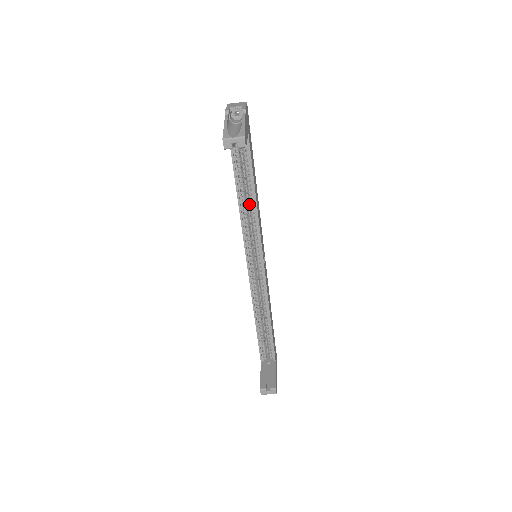
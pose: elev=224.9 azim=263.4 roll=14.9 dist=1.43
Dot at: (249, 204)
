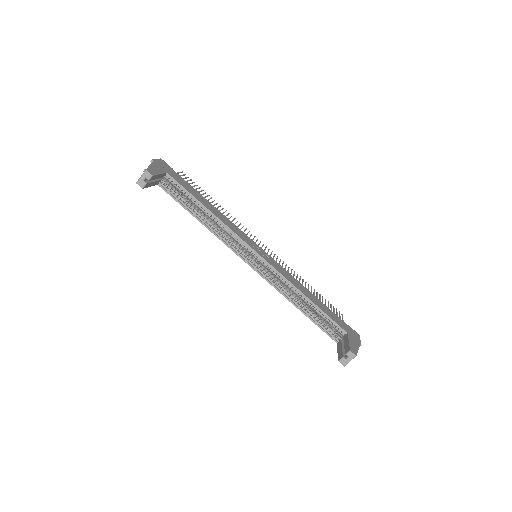
Dot at: (213, 220)
